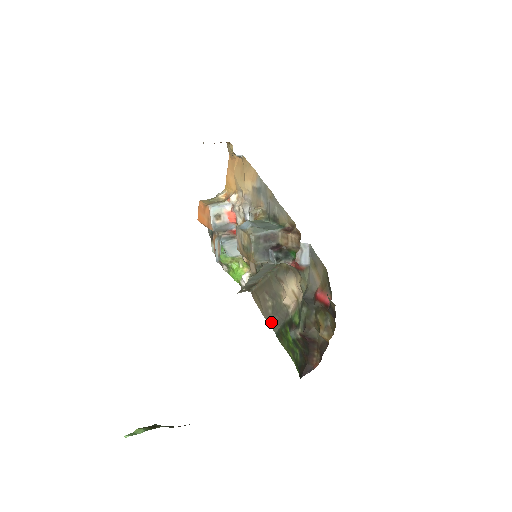
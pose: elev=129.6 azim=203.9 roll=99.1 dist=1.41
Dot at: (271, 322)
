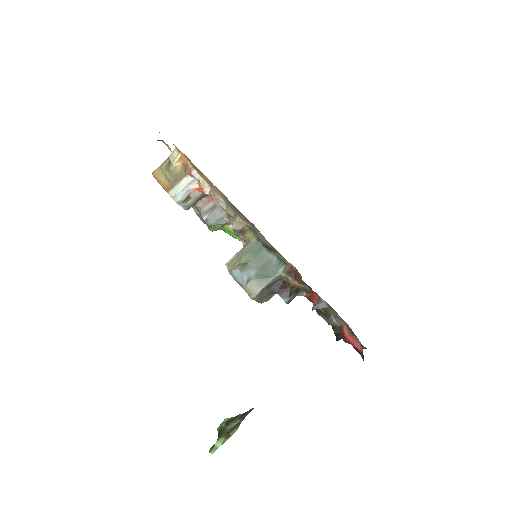
Dot at: occluded
